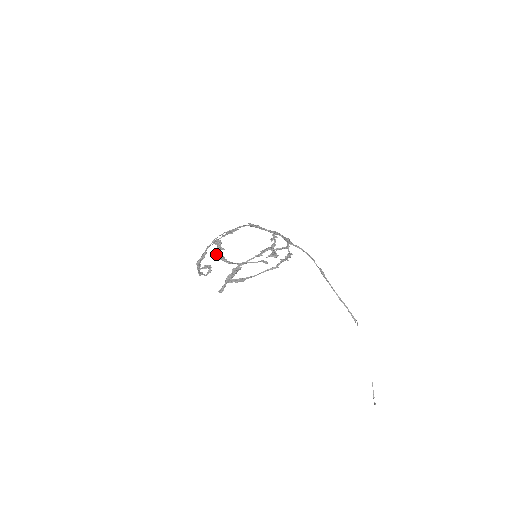
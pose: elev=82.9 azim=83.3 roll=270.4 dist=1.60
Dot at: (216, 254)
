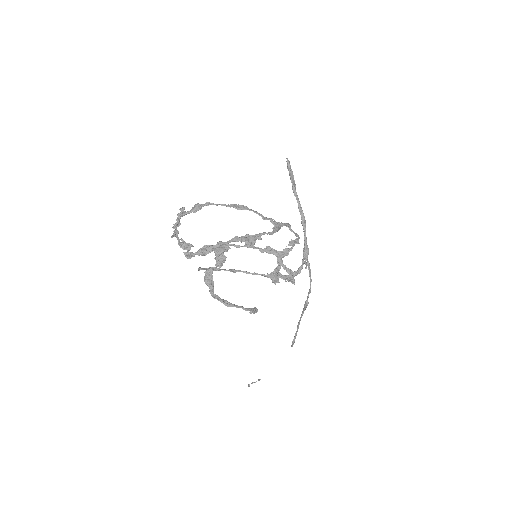
Dot at: (207, 271)
